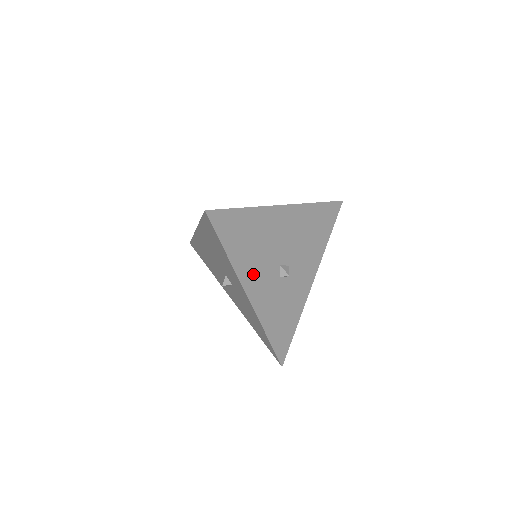
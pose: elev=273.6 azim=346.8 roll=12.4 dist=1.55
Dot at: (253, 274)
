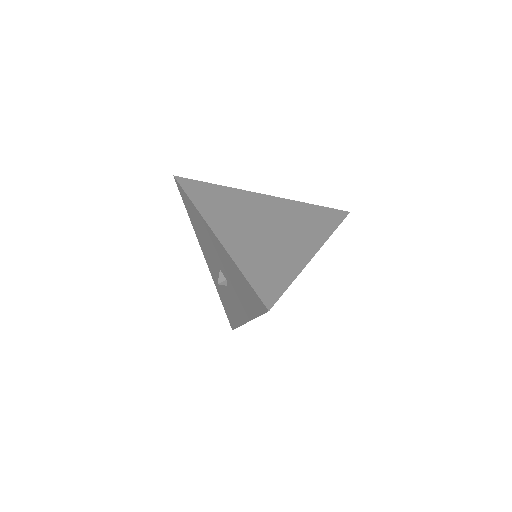
Dot at: occluded
